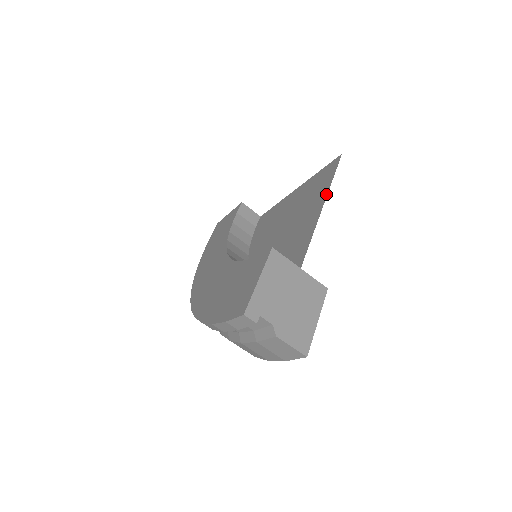
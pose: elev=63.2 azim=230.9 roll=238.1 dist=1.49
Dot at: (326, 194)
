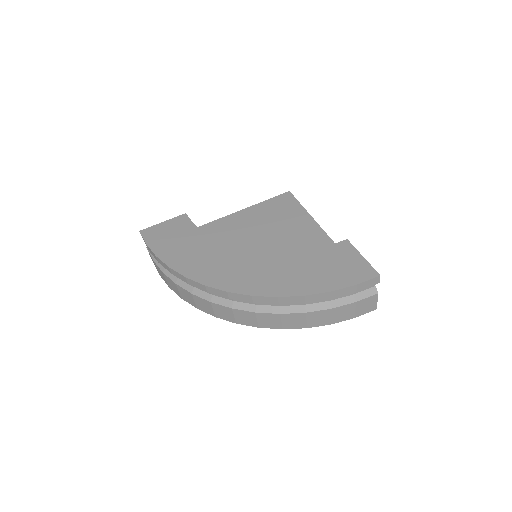
Dot at: (309, 215)
